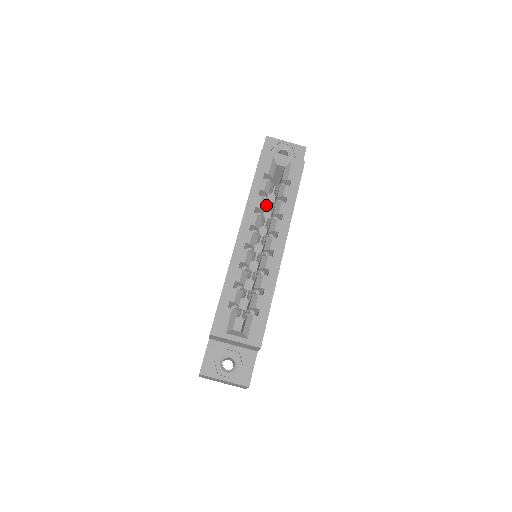
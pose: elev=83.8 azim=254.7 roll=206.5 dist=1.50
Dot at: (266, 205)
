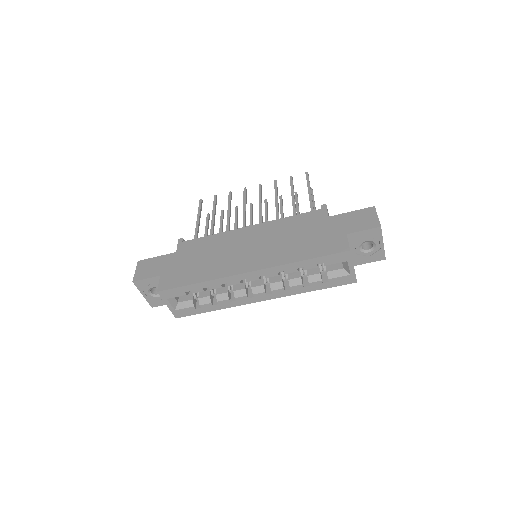
Dot at: occluded
